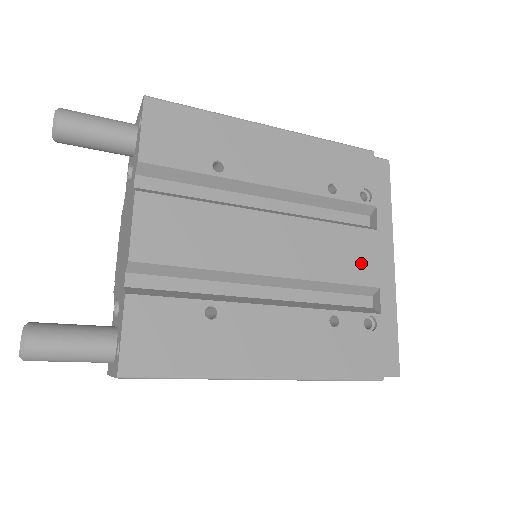
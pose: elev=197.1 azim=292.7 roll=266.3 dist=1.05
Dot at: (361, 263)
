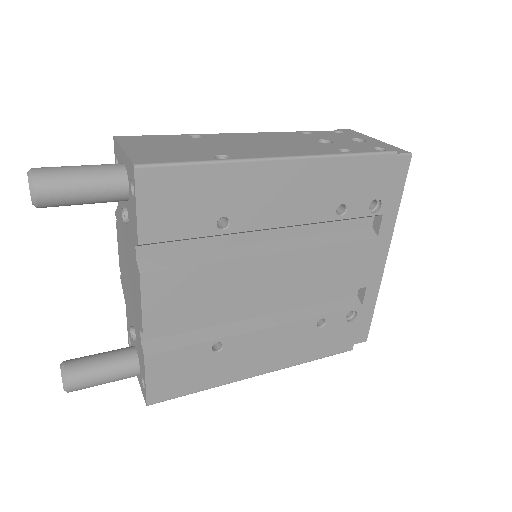
Dot at: (355, 272)
